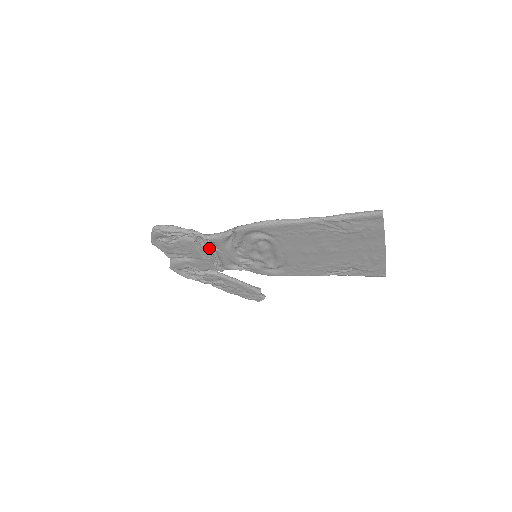
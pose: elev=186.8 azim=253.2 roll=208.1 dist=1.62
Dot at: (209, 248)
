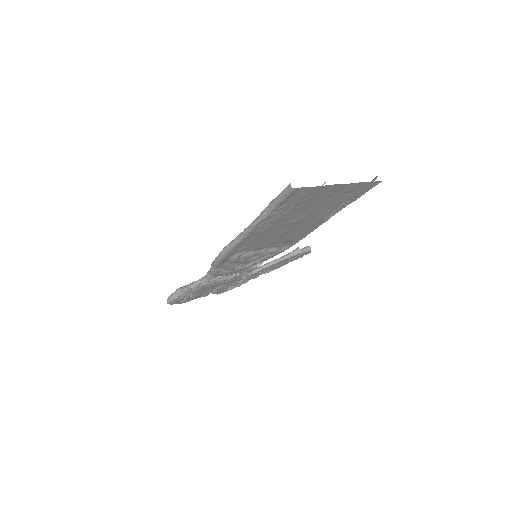
Dot at: (218, 278)
